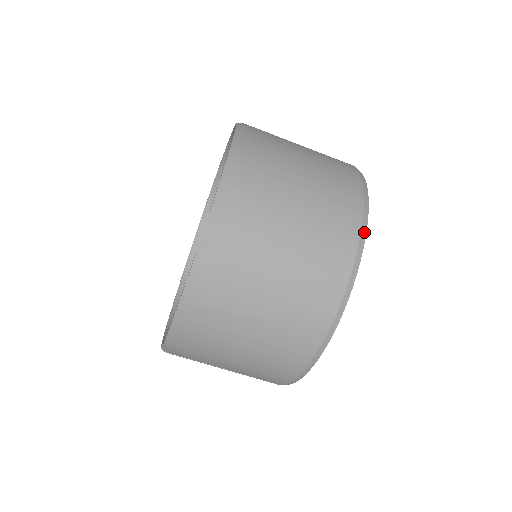
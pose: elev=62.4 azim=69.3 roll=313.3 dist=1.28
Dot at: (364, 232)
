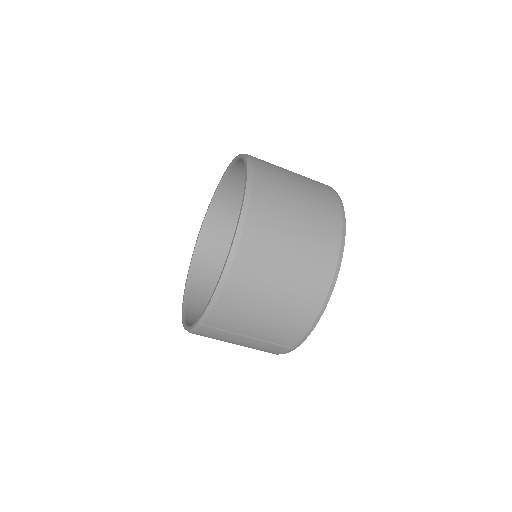
Dot at: (344, 215)
